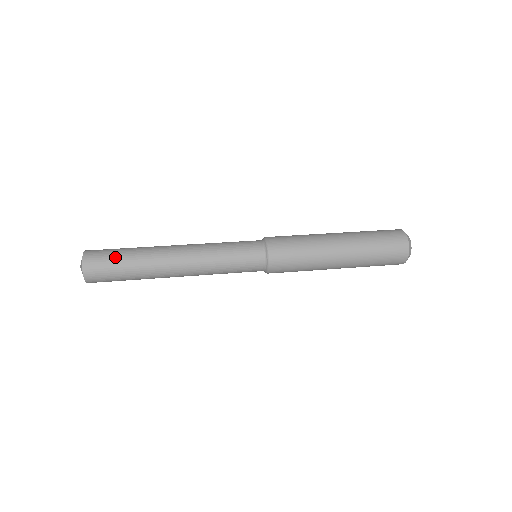
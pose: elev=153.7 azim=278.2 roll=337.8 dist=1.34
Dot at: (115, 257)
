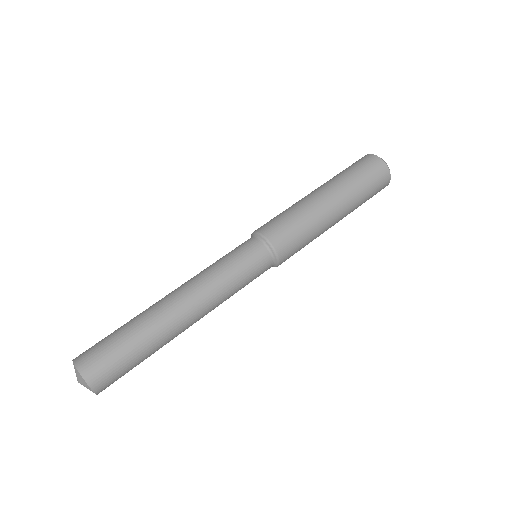
Dot at: (127, 362)
